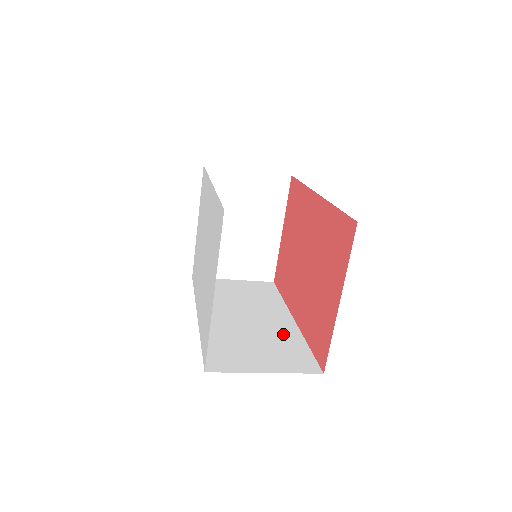
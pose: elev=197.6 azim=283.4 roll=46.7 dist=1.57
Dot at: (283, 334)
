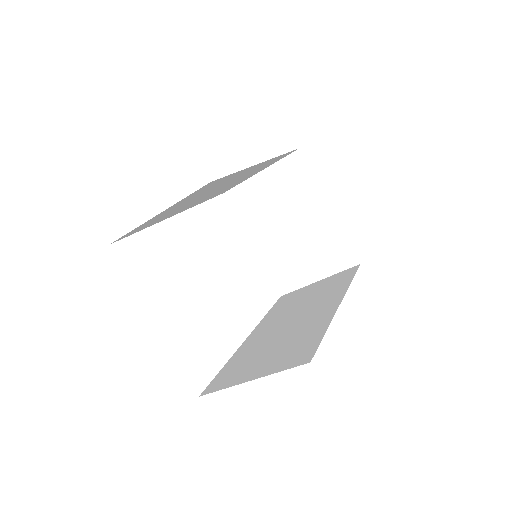
Dot at: (311, 326)
